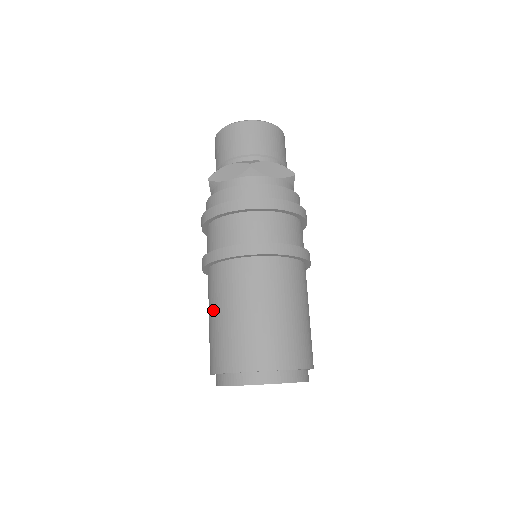
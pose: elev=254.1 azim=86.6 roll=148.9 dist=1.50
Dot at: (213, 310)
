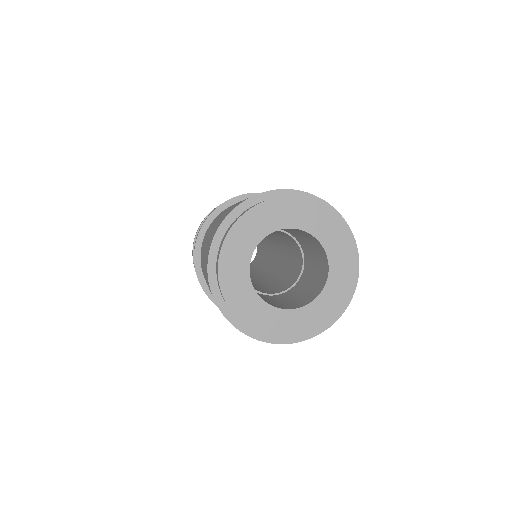
Dot at: (204, 275)
